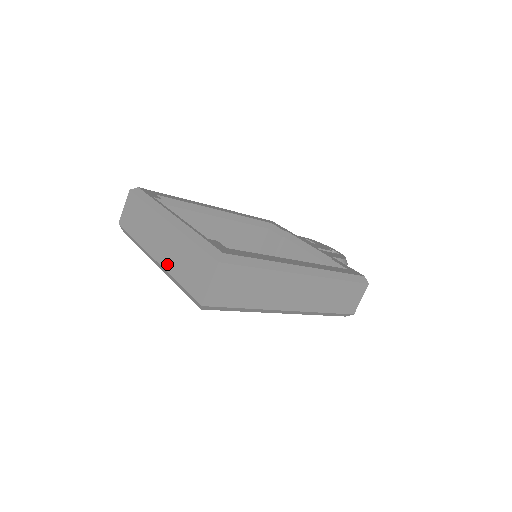
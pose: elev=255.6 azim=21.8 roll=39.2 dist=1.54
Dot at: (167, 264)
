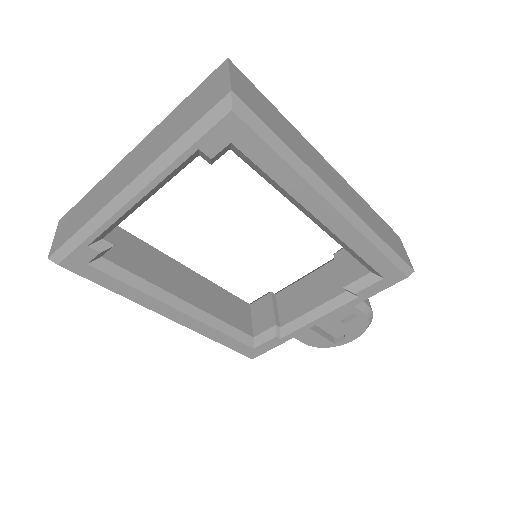
Dot at: (152, 157)
